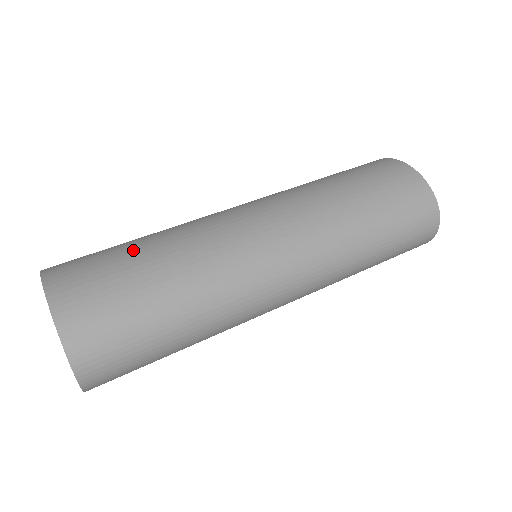
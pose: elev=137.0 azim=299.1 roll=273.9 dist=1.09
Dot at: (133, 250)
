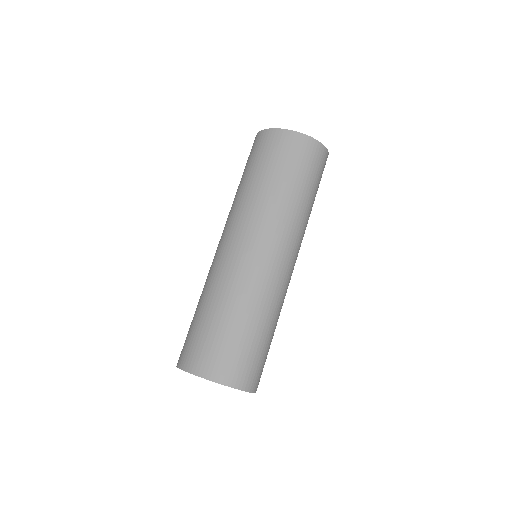
Dot at: (217, 322)
